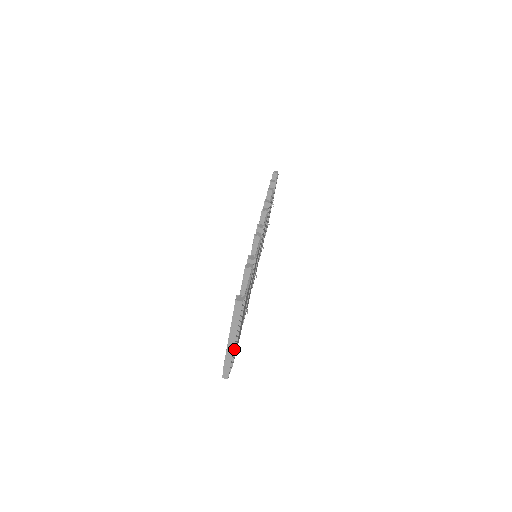
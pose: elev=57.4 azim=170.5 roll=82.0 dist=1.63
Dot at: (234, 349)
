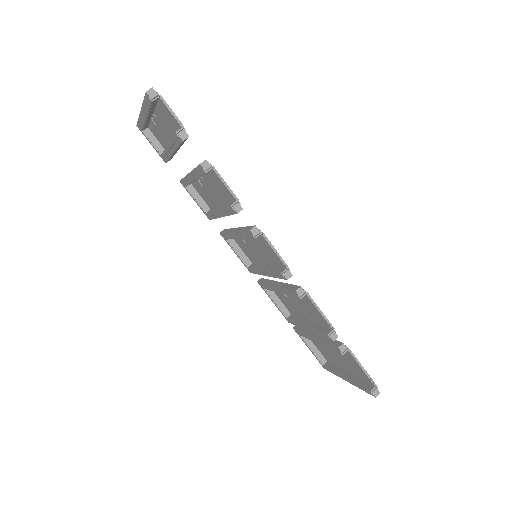
Dot at: occluded
